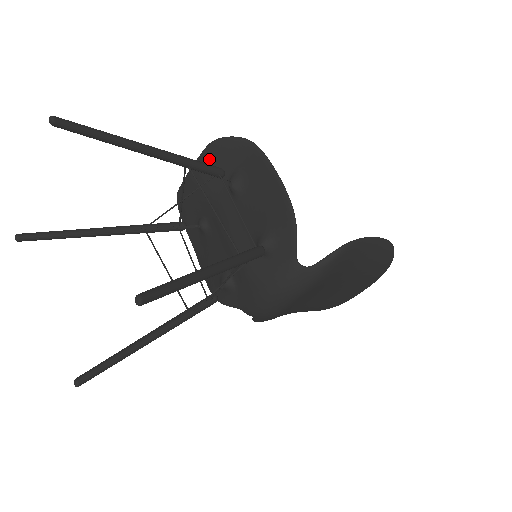
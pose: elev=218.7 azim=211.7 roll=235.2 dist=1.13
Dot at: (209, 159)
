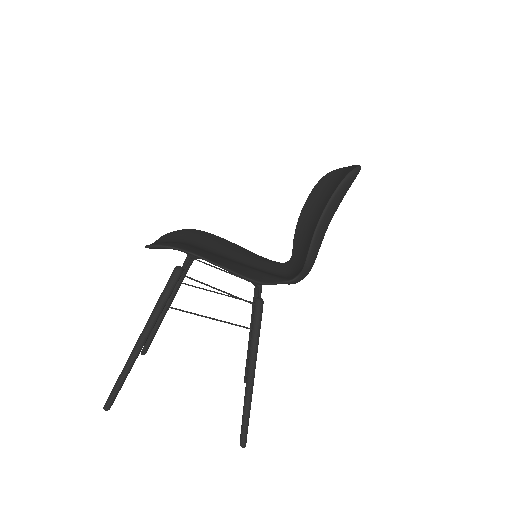
Dot at: occluded
